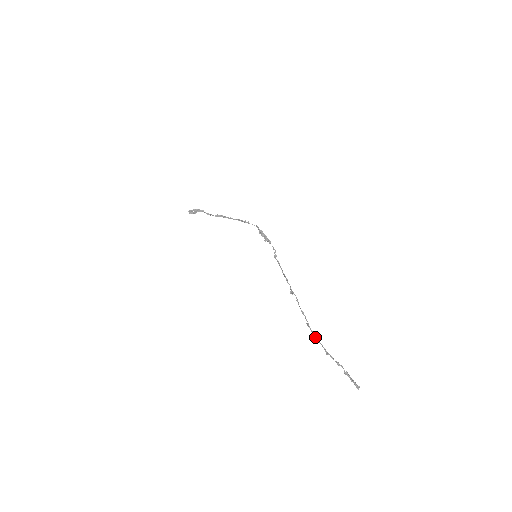
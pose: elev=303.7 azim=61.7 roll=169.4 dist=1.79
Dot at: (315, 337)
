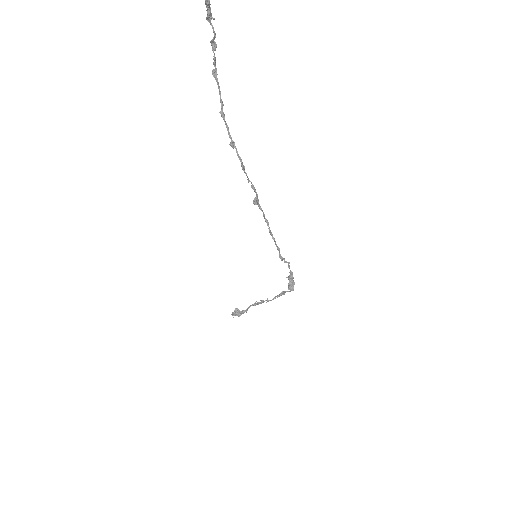
Dot at: (223, 116)
